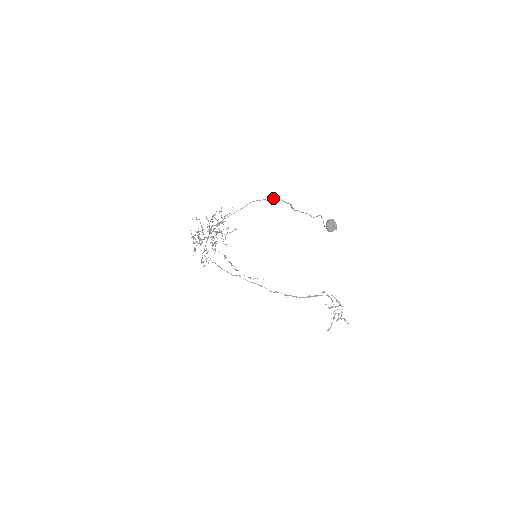
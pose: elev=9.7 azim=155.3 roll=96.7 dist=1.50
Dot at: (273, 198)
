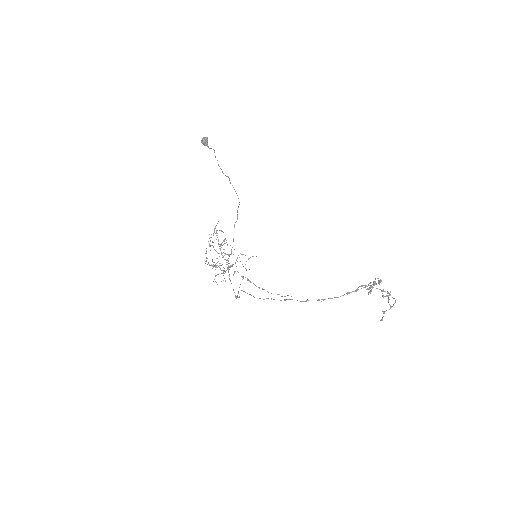
Dot at: (236, 193)
